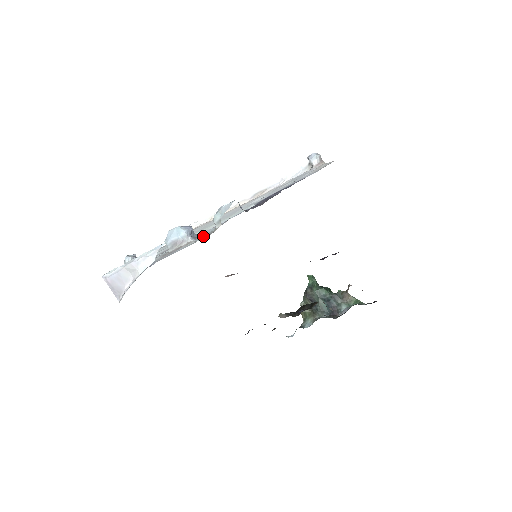
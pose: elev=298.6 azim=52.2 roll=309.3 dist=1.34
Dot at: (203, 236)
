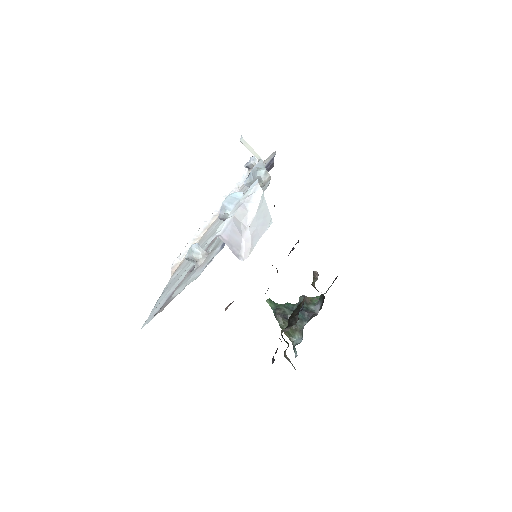
Dot at: (262, 187)
